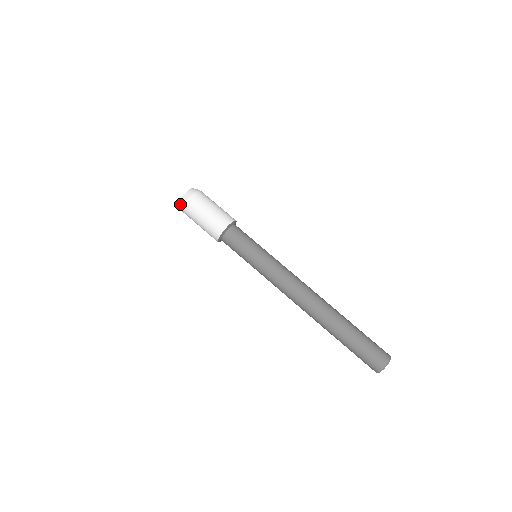
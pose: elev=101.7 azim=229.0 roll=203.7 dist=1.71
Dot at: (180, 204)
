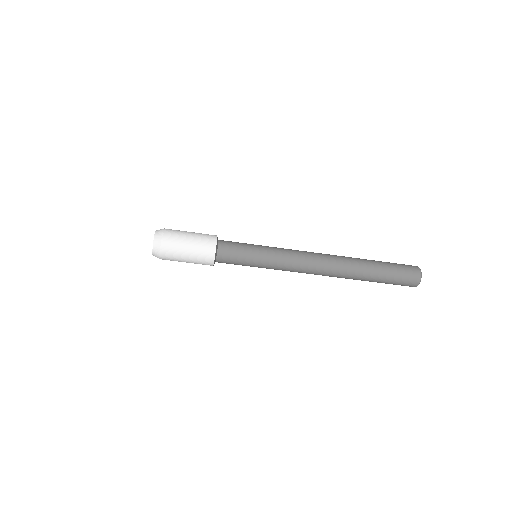
Dot at: occluded
